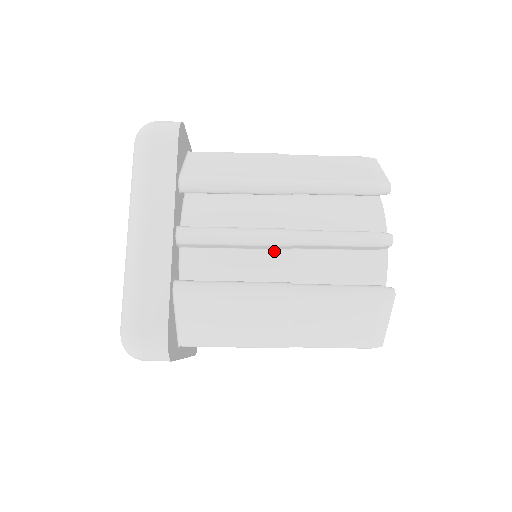
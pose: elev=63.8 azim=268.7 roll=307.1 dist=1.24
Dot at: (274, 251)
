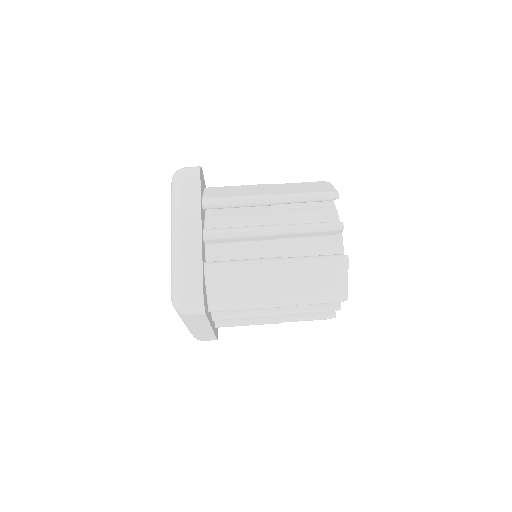
Dot at: occluded
